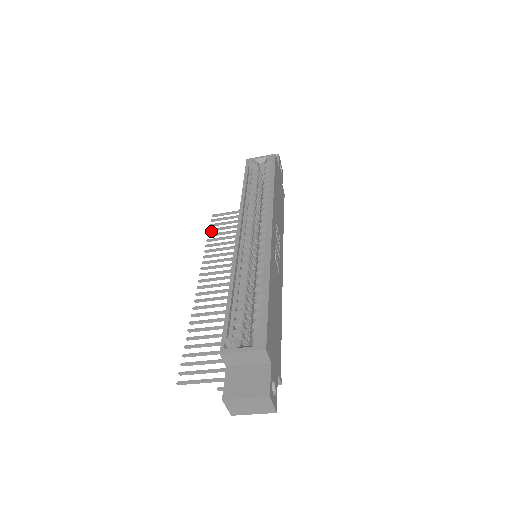
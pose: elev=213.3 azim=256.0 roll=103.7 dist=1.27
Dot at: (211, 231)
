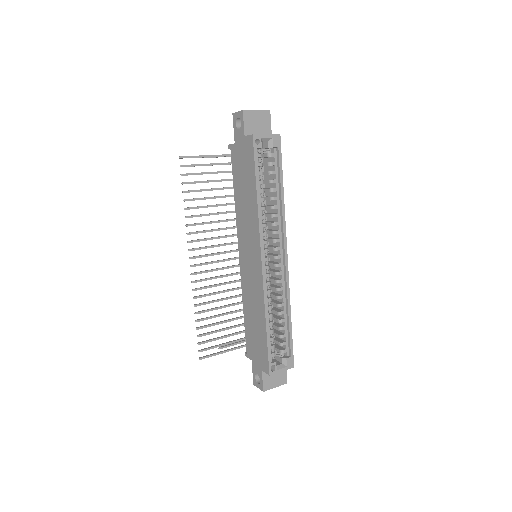
Dot at: occluded
